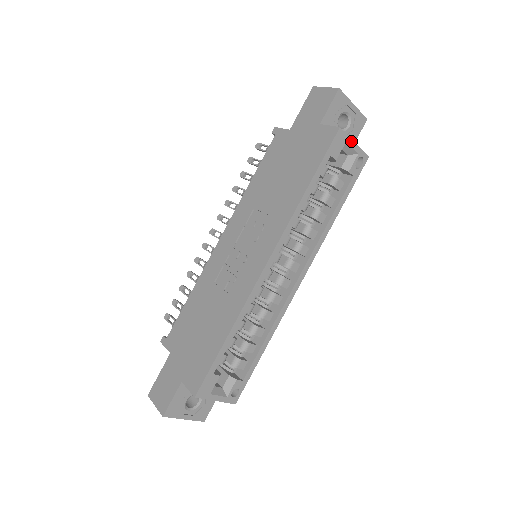
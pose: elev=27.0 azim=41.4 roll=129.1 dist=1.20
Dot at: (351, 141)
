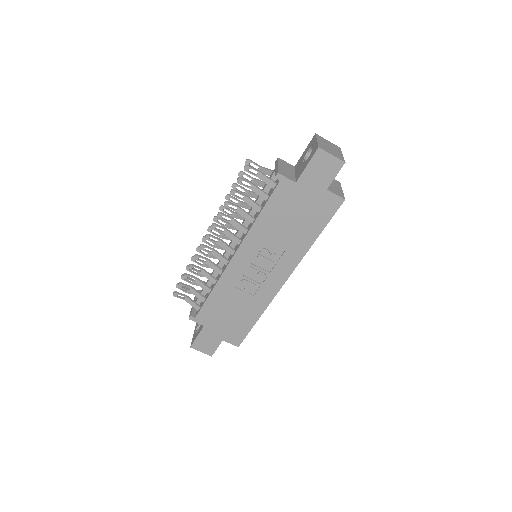
Dot at: occluded
